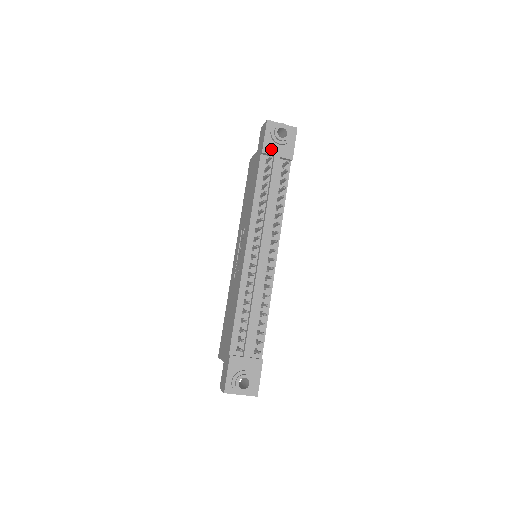
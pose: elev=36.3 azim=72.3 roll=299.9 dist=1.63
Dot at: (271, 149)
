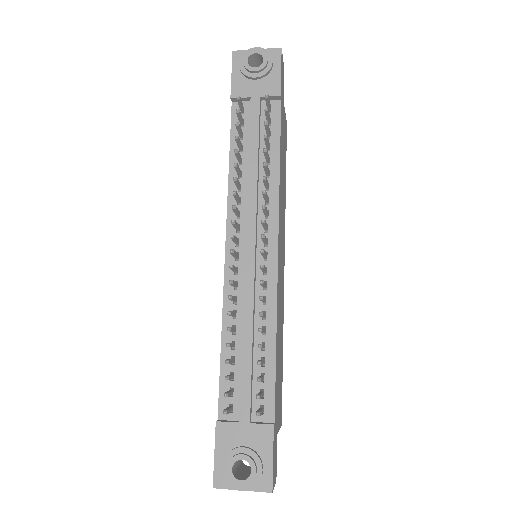
Dot at: (244, 90)
